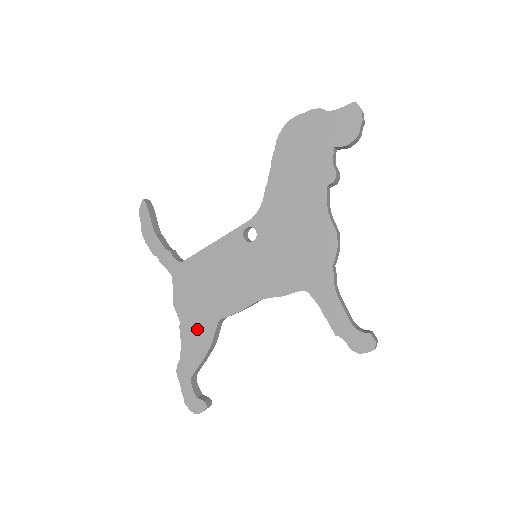
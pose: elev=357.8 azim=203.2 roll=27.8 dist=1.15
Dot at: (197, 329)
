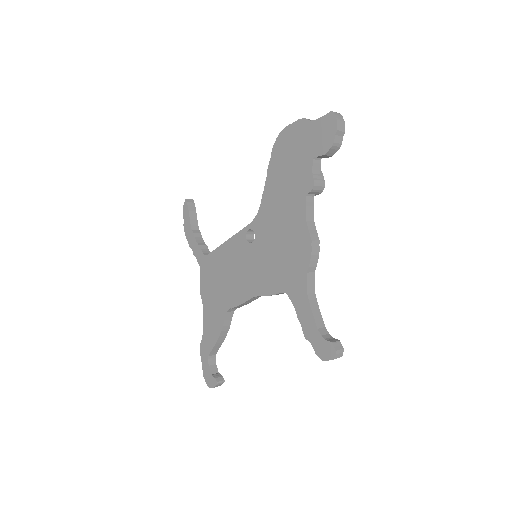
Dot at: (213, 315)
